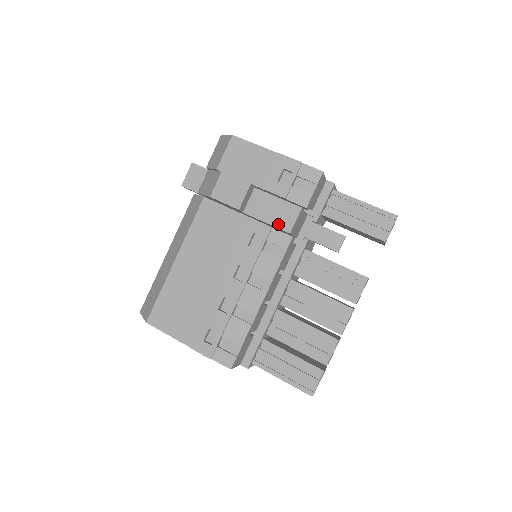
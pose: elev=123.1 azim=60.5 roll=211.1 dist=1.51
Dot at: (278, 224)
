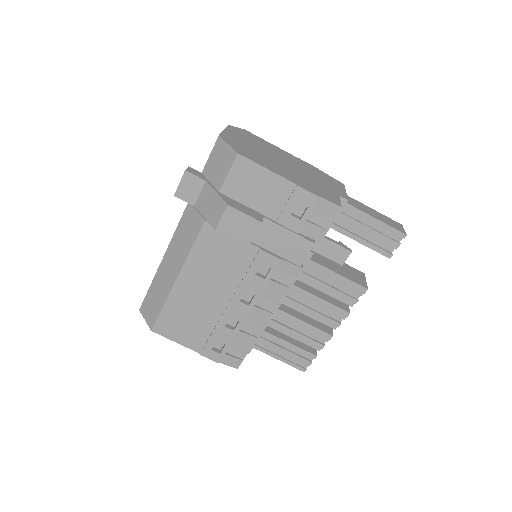
Dot at: (288, 257)
